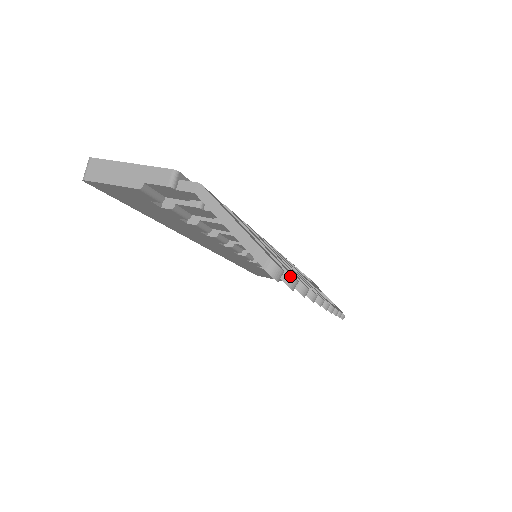
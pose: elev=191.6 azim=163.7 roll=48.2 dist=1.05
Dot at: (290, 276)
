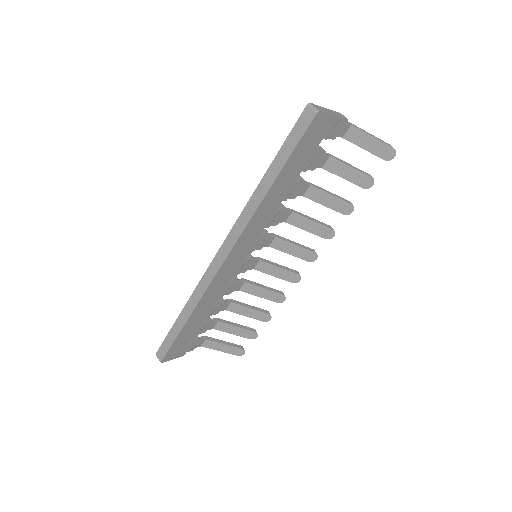
Dot at: (371, 176)
